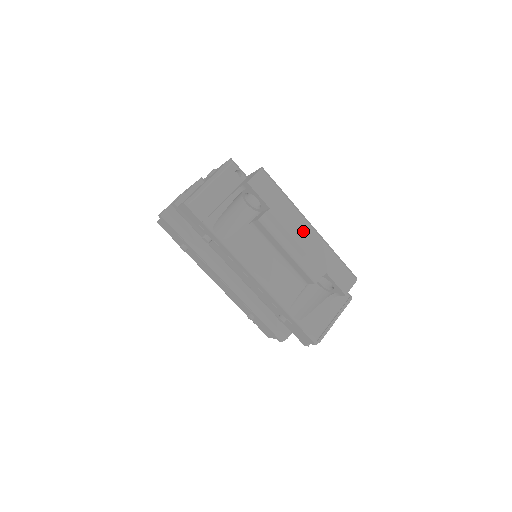
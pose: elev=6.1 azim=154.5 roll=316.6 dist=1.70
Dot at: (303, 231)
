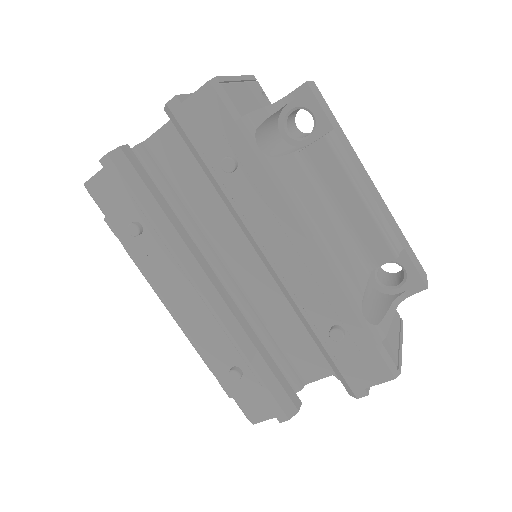
Dot at: (368, 181)
